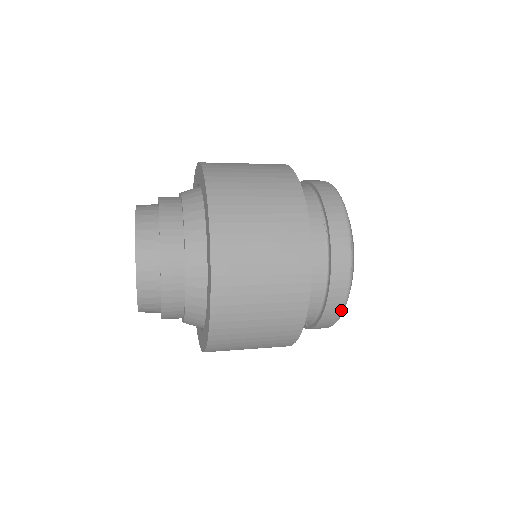
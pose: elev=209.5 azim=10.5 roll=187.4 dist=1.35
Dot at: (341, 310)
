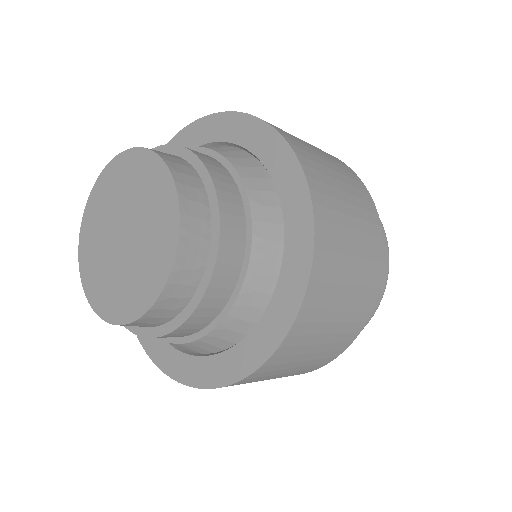
Dot at: occluded
